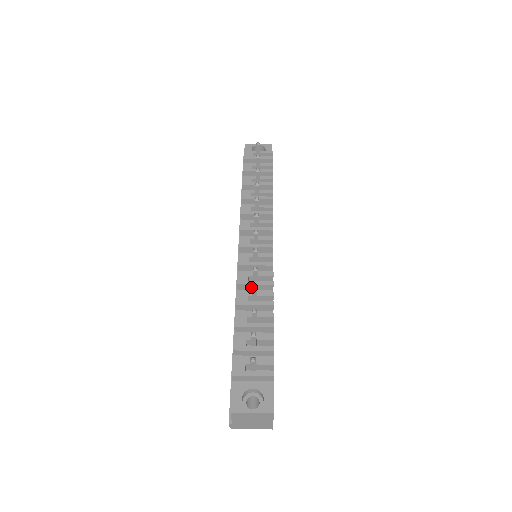
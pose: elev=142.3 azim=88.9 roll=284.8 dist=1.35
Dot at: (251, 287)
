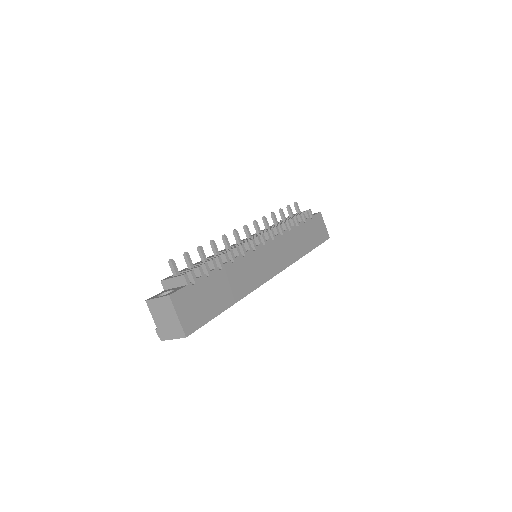
Dot at: occluded
